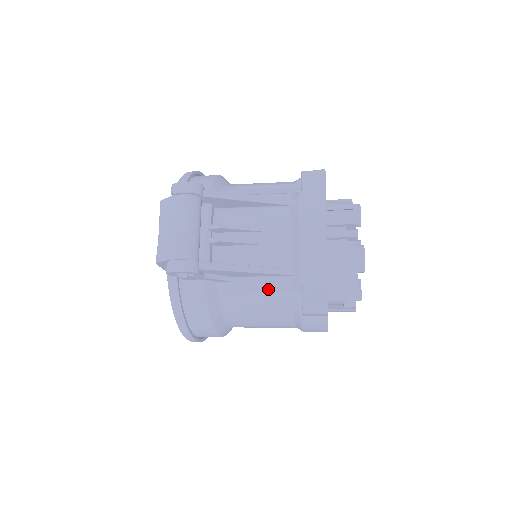
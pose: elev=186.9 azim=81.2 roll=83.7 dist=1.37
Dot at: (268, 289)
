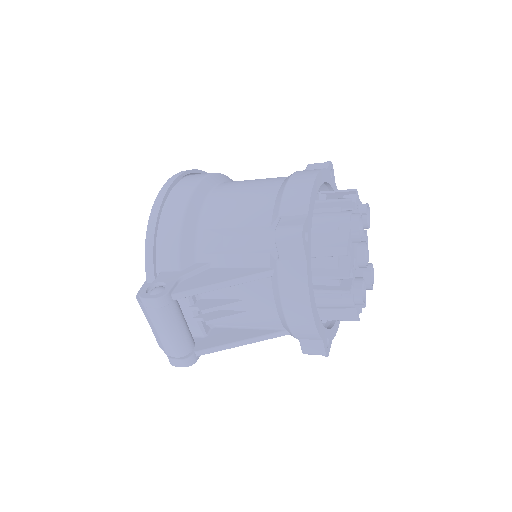
Dot at: occluded
